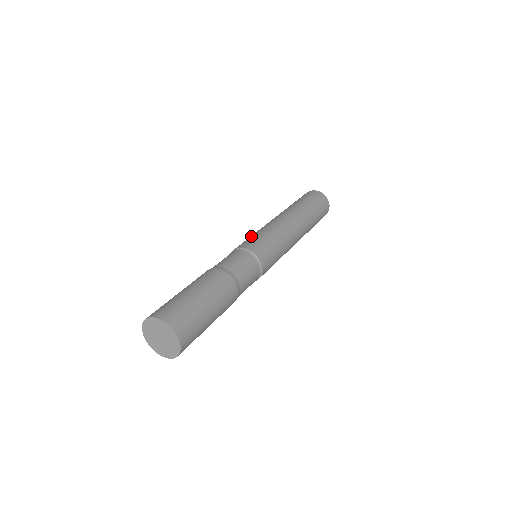
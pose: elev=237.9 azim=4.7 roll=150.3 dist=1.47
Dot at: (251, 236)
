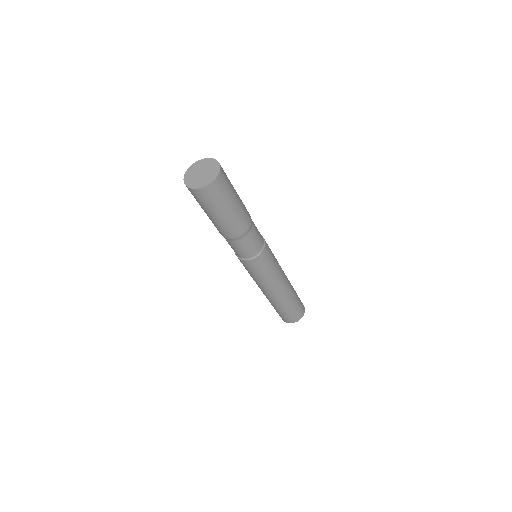
Dot at: occluded
